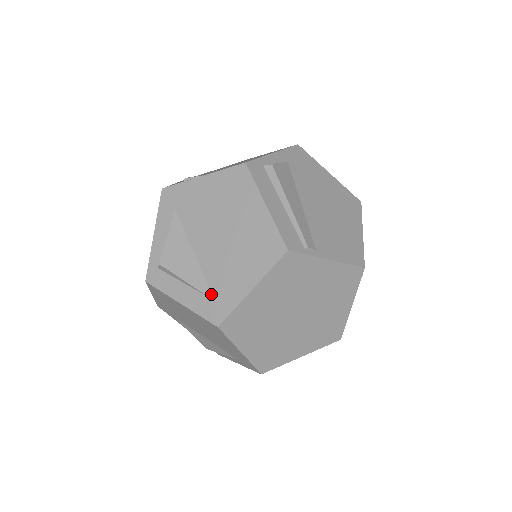
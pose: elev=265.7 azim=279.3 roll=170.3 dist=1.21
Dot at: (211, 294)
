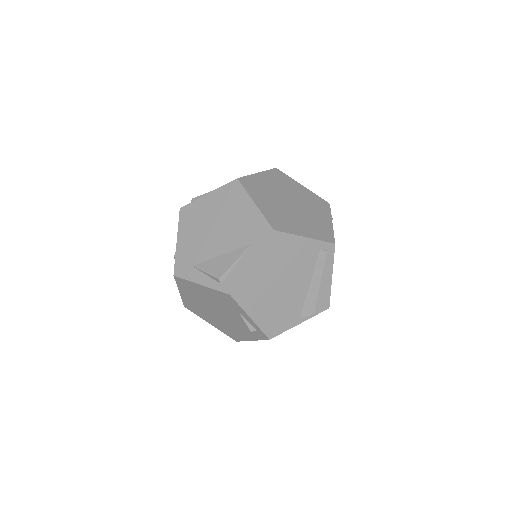
Dot at: occluded
